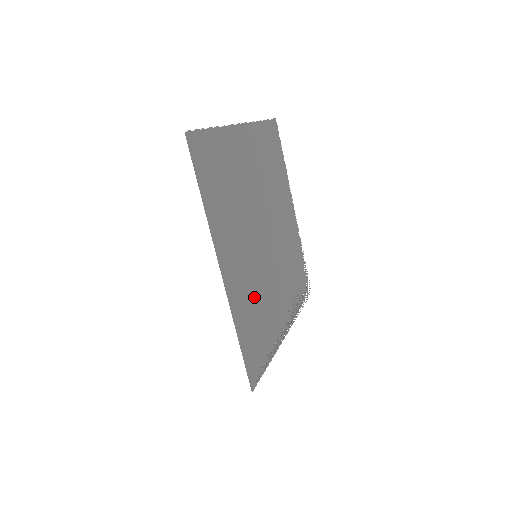
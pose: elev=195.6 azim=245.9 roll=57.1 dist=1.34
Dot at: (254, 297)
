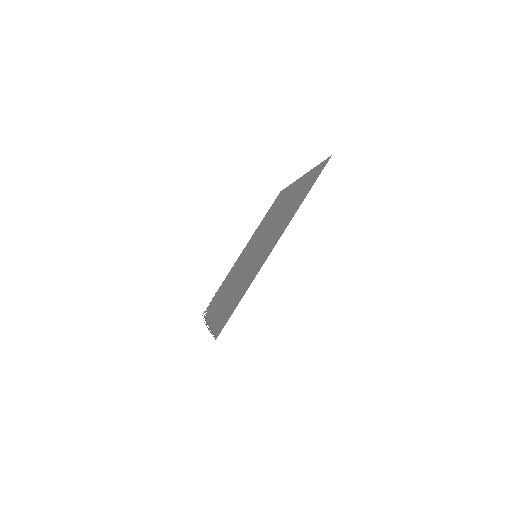
Dot at: occluded
